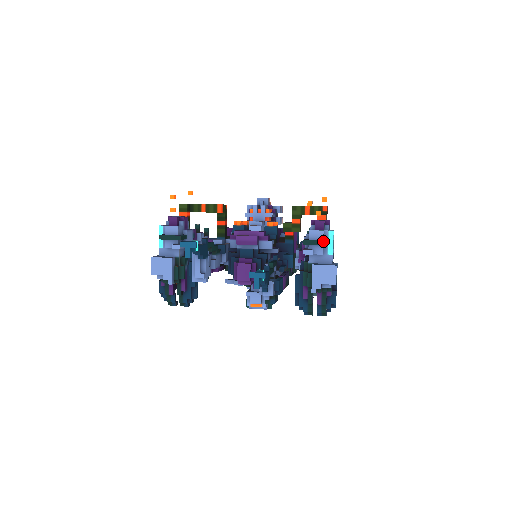
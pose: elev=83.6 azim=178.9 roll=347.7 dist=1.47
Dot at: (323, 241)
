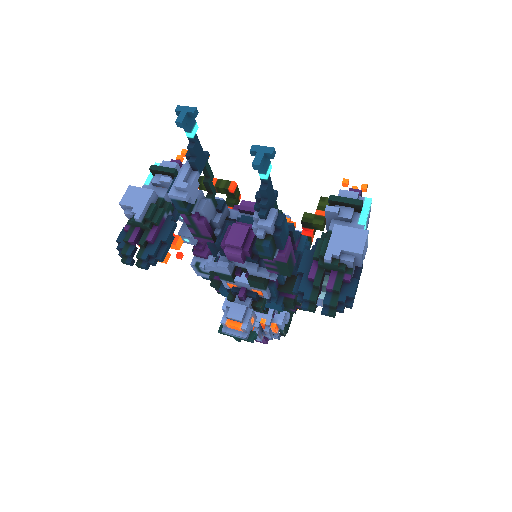
Dot at: (356, 199)
